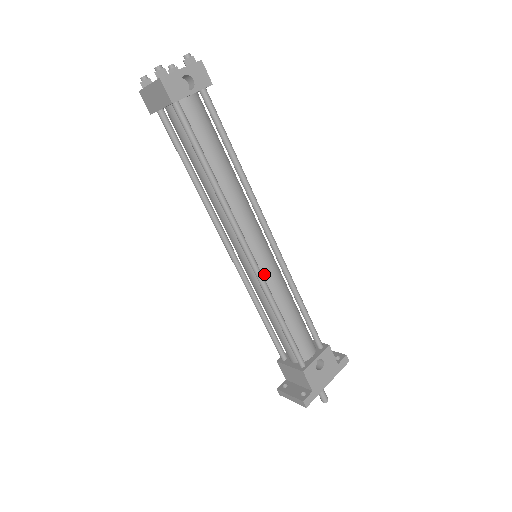
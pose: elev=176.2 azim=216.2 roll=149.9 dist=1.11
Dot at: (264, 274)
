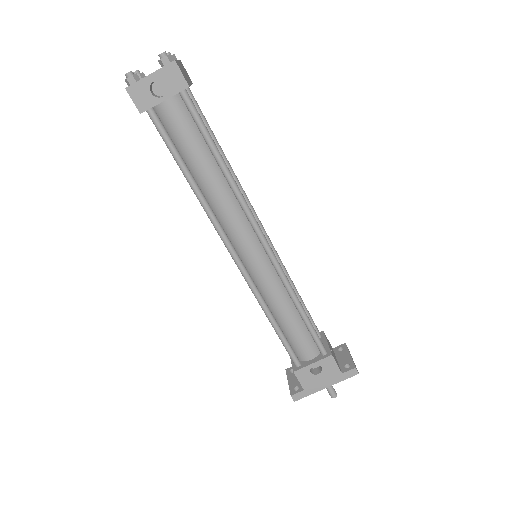
Dot at: (256, 278)
